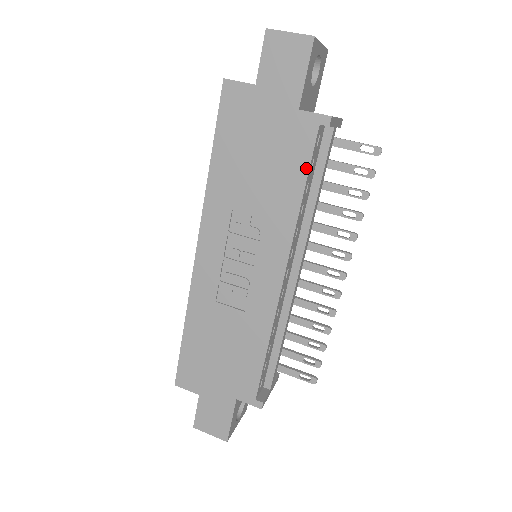
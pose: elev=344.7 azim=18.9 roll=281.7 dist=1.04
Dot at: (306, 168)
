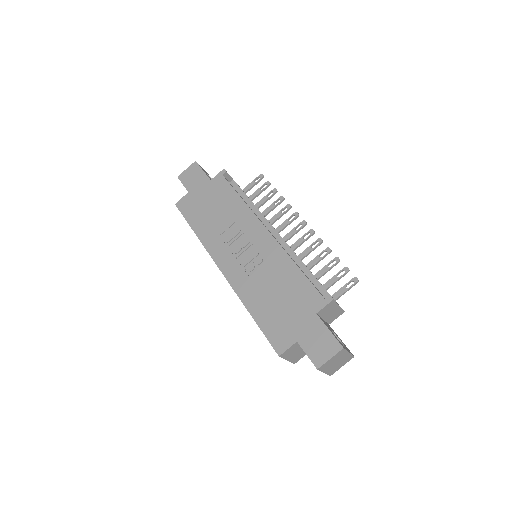
Dot at: (232, 190)
